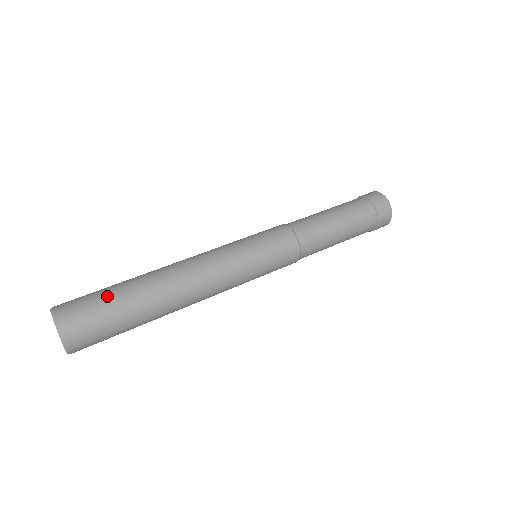
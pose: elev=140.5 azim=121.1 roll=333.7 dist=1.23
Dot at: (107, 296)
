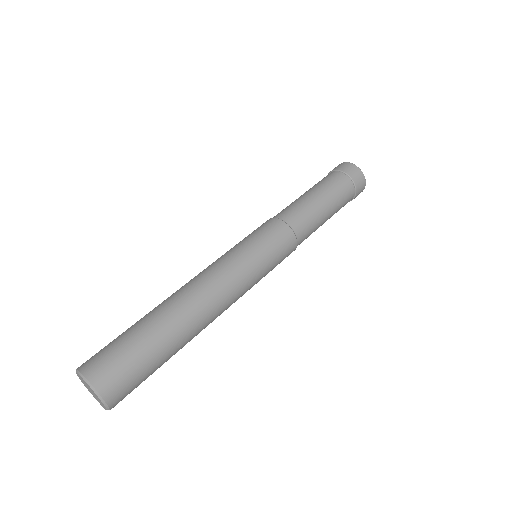
Dot at: (124, 335)
